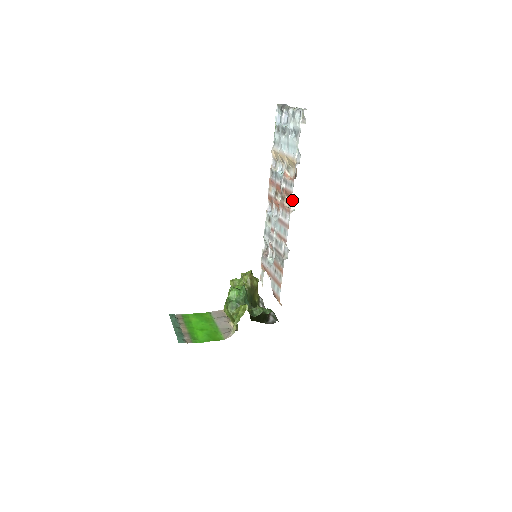
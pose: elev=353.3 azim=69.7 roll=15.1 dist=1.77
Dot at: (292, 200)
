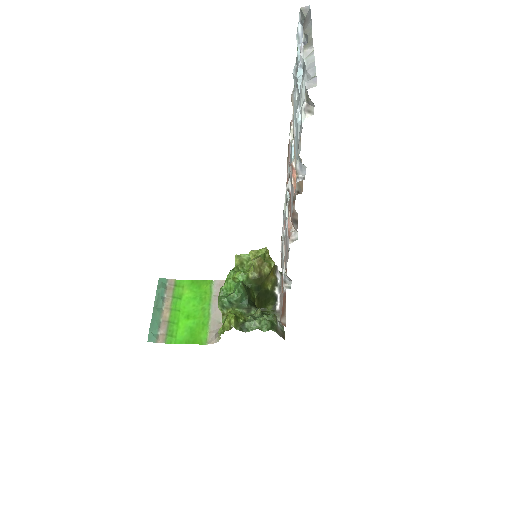
Dot at: (293, 225)
